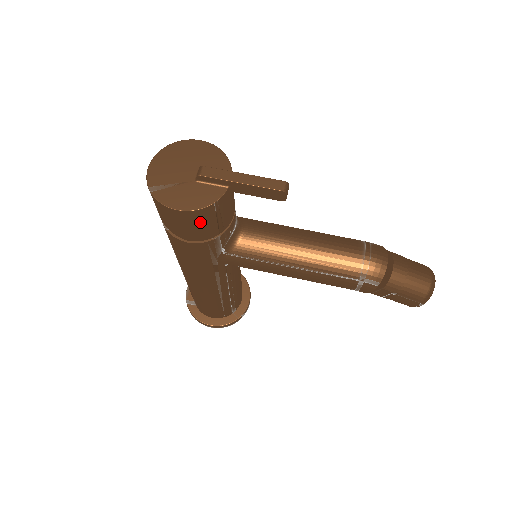
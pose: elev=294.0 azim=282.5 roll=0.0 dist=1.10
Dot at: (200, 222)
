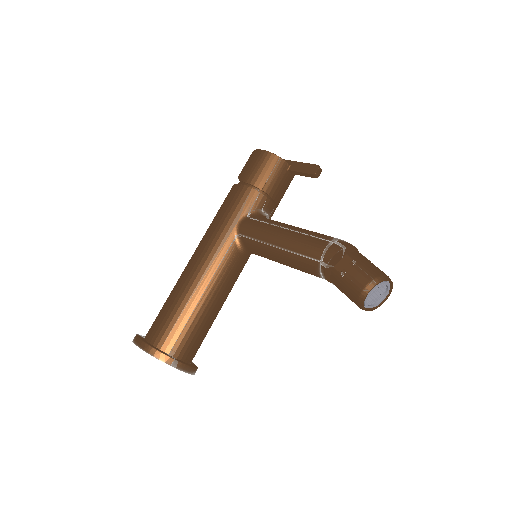
Dot at: (264, 165)
